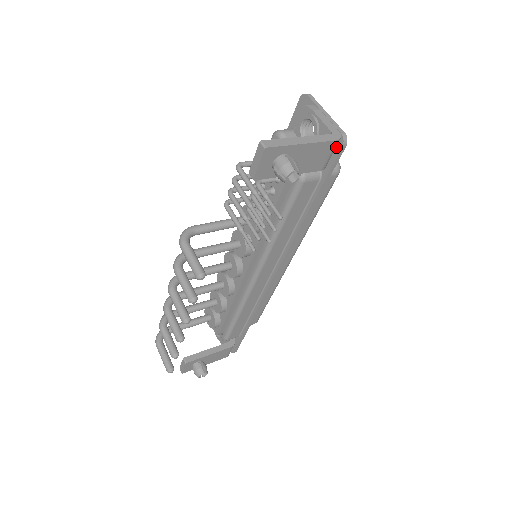
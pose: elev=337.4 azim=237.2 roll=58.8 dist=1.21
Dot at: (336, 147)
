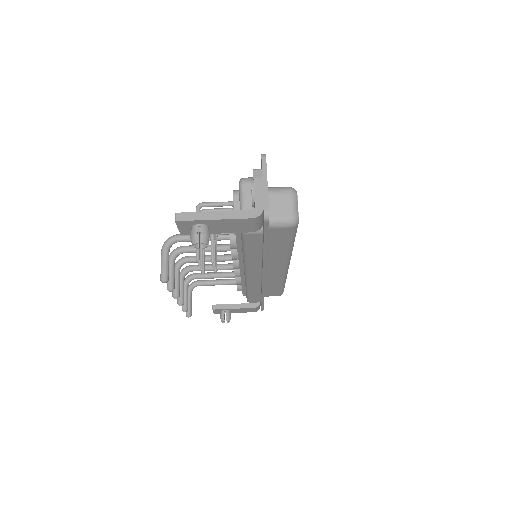
Dot at: occluded
